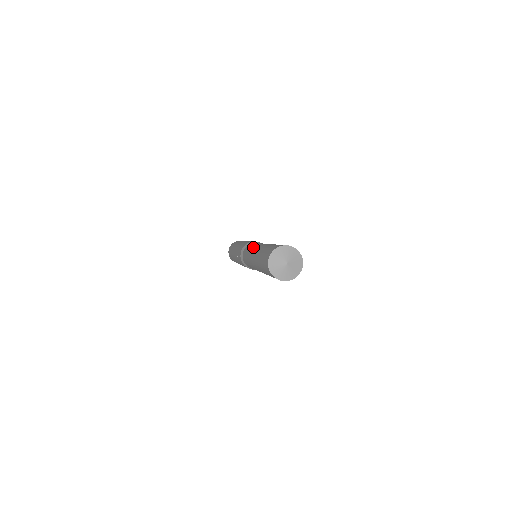
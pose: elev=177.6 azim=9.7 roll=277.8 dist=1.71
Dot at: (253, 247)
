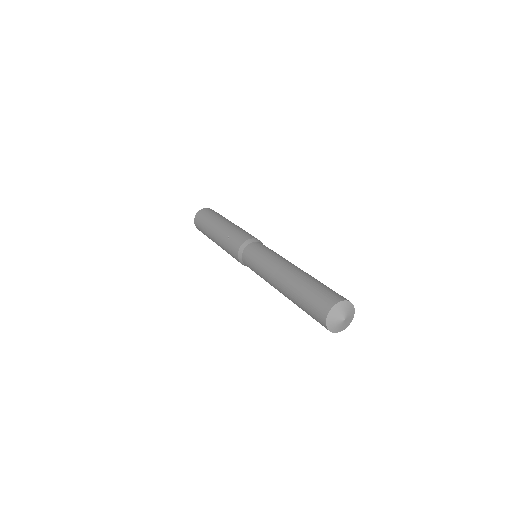
Dot at: (276, 257)
